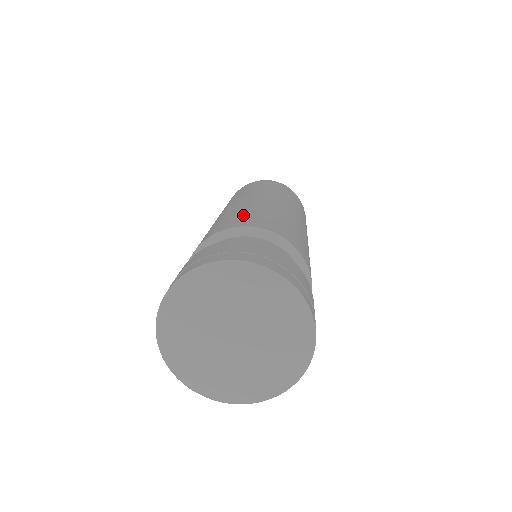
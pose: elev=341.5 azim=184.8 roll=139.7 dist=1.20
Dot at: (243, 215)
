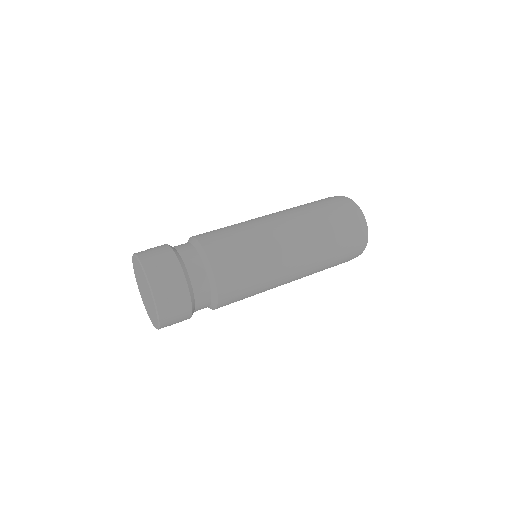
Dot at: (238, 257)
